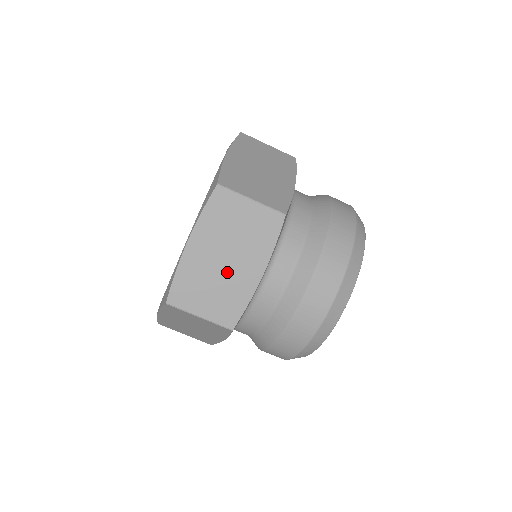
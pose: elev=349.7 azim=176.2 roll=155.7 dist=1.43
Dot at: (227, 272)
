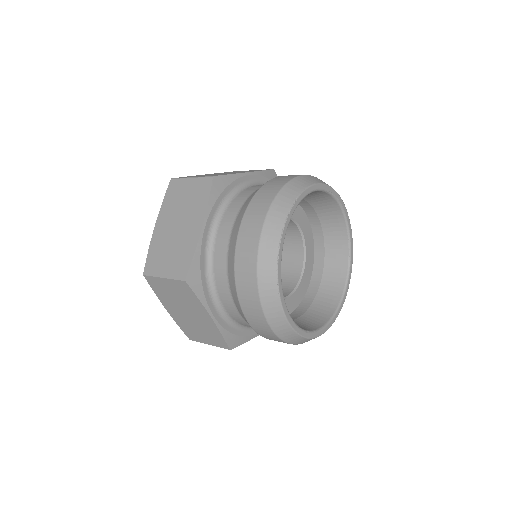
Dot at: (195, 320)
